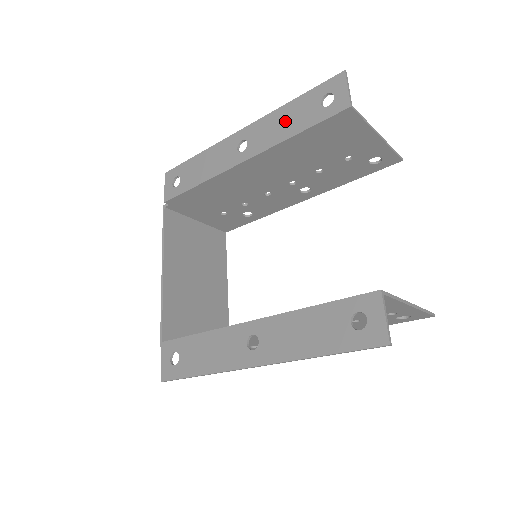
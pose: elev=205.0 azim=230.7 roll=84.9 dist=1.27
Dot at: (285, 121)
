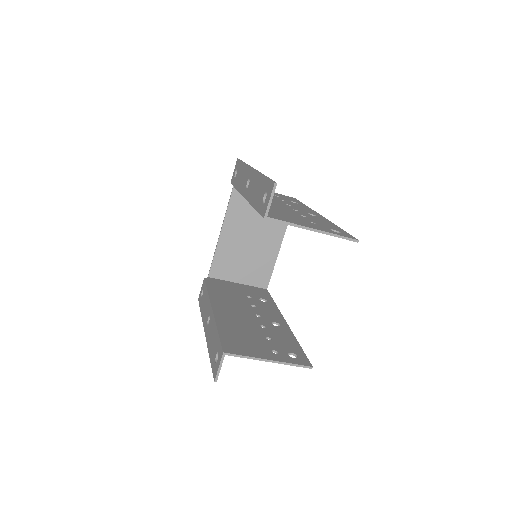
Dot at: (256, 189)
